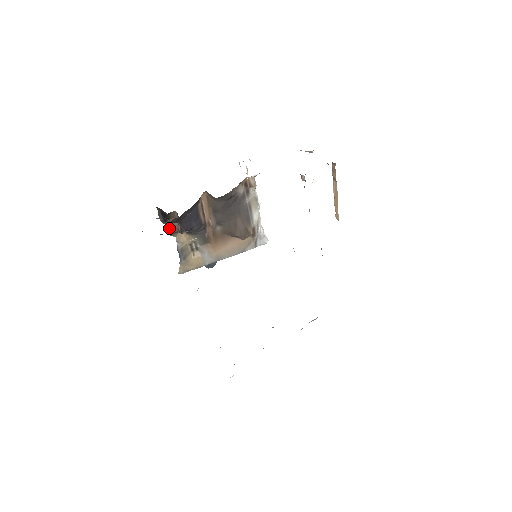
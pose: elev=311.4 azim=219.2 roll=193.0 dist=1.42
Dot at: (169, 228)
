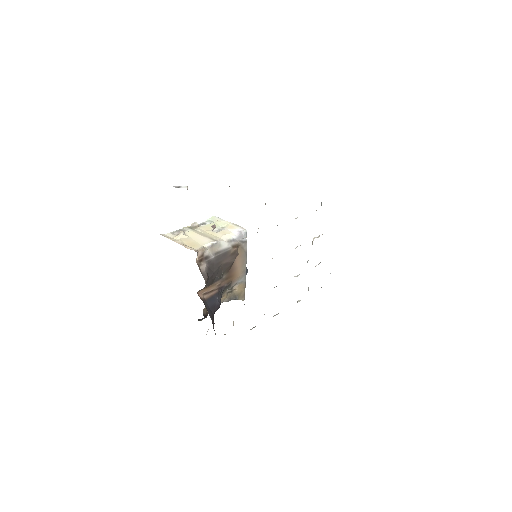
Dot at: occluded
